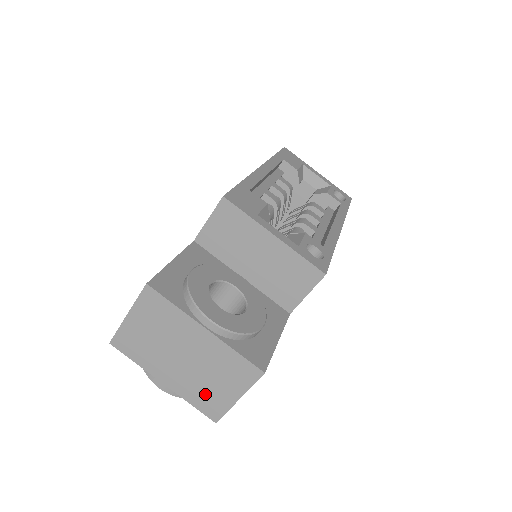
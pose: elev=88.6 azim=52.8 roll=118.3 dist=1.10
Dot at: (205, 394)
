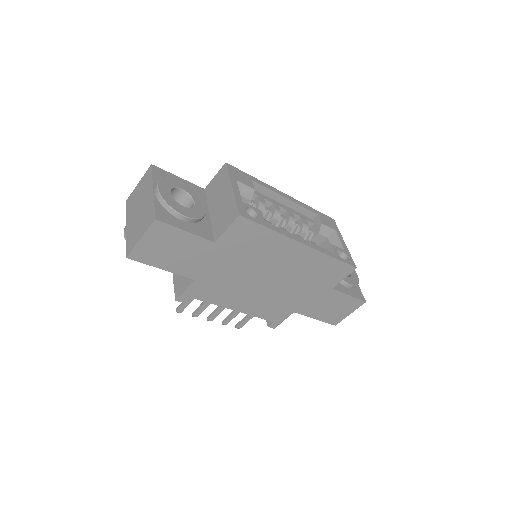
Dot at: (133, 235)
